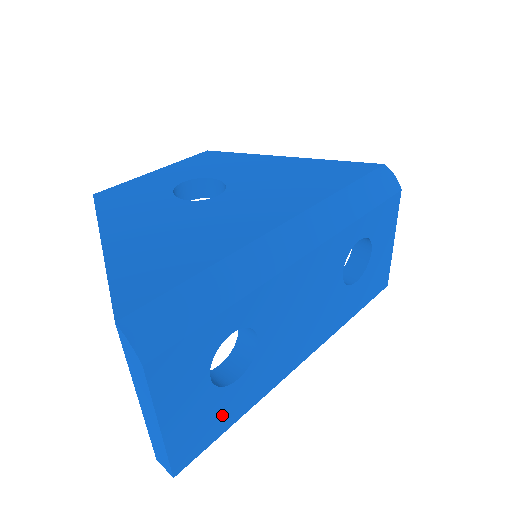
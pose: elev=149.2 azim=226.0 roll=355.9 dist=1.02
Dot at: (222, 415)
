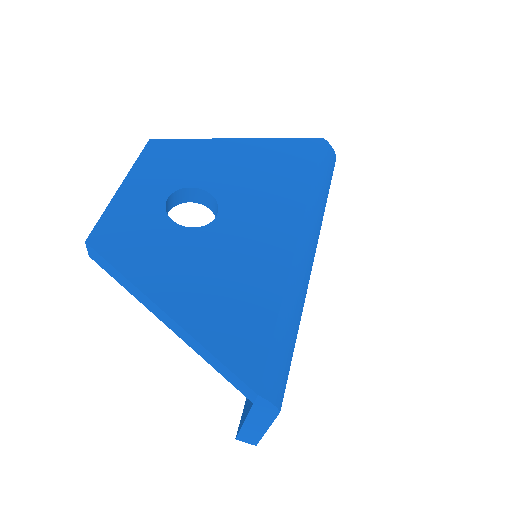
Dot at: occluded
